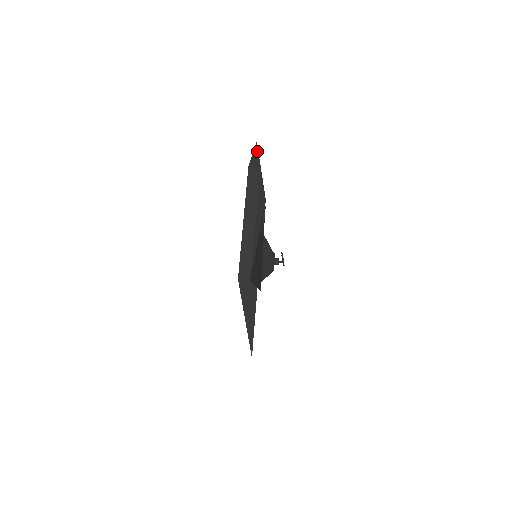
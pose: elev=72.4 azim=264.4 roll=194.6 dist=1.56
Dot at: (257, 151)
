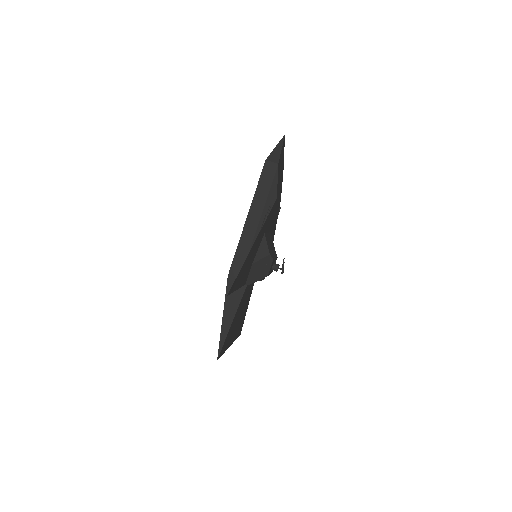
Dot at: (281, 145)
